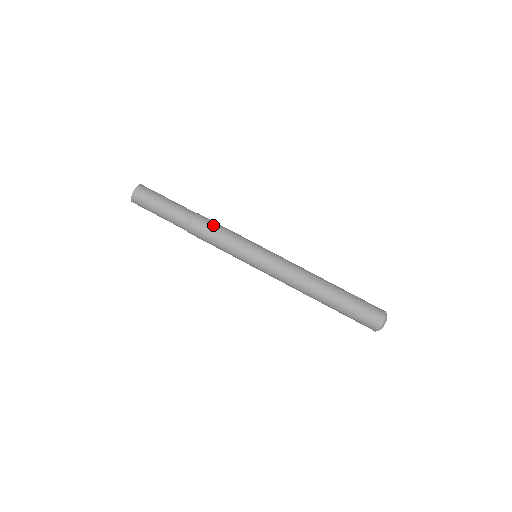
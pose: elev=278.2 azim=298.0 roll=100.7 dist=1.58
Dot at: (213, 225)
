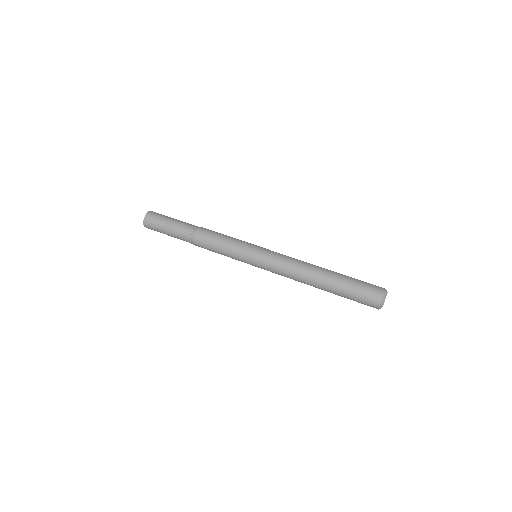
Dot at: occluded
